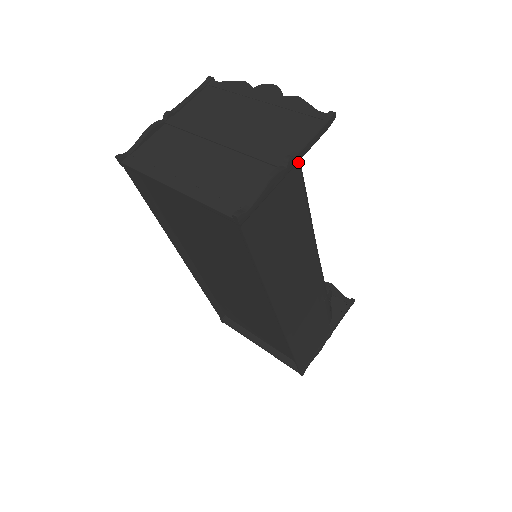
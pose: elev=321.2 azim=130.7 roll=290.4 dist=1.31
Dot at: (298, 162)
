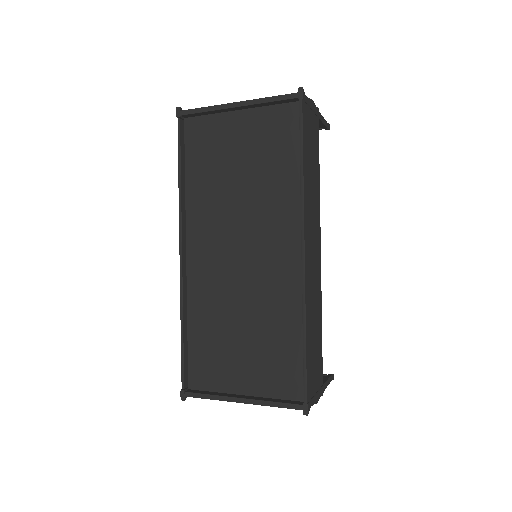
Dot at: occluded
